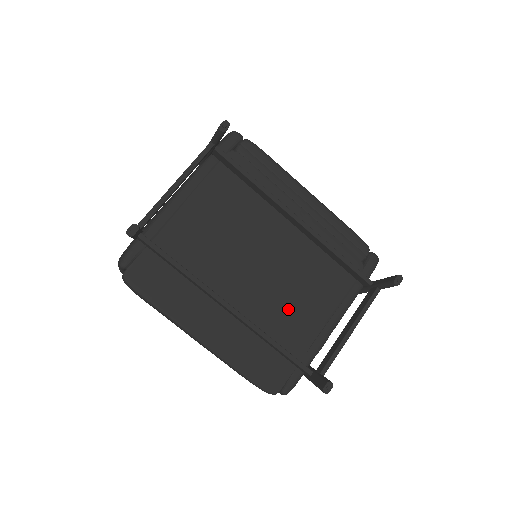
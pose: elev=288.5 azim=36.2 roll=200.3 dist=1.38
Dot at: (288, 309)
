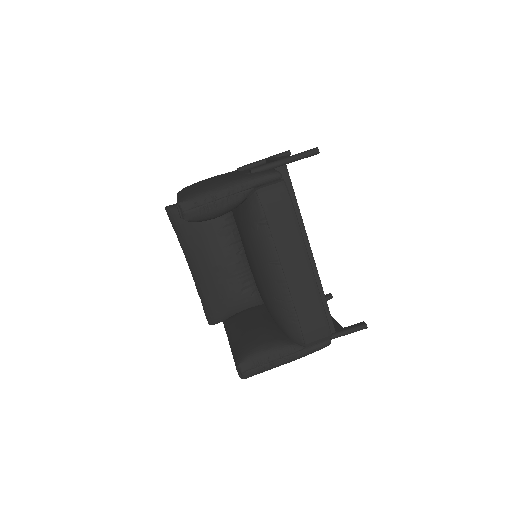
Dot at: occluded
